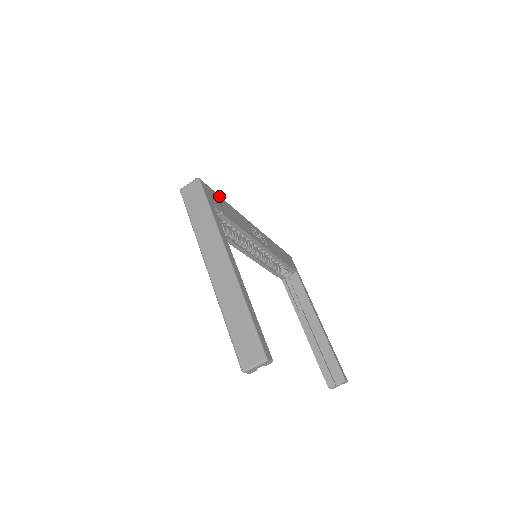
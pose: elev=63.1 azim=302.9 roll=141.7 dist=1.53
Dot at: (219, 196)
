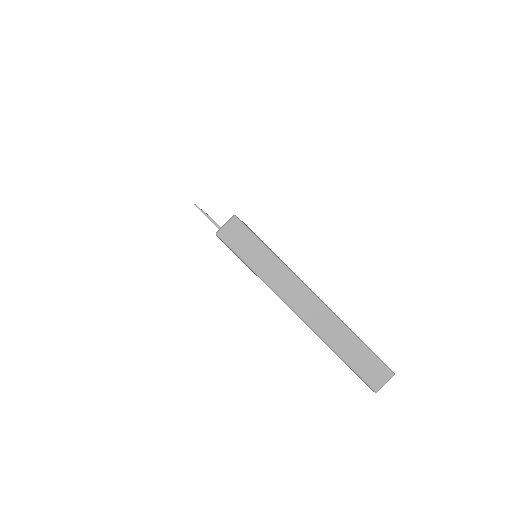
Dot at: occluded
